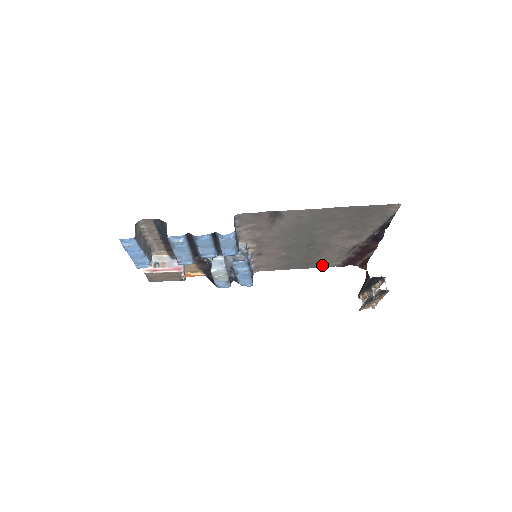
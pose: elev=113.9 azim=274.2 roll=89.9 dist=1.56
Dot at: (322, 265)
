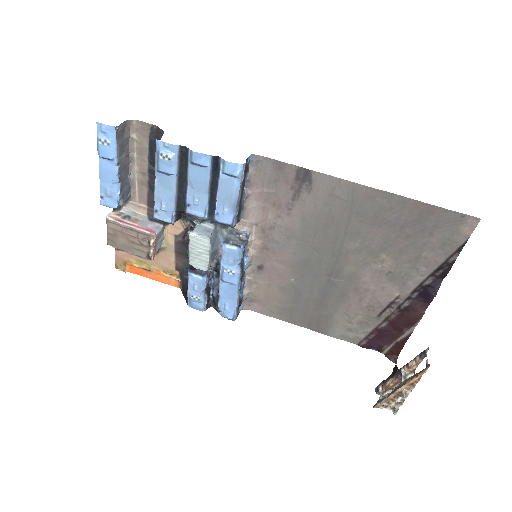
Dot at: (336, 332)
